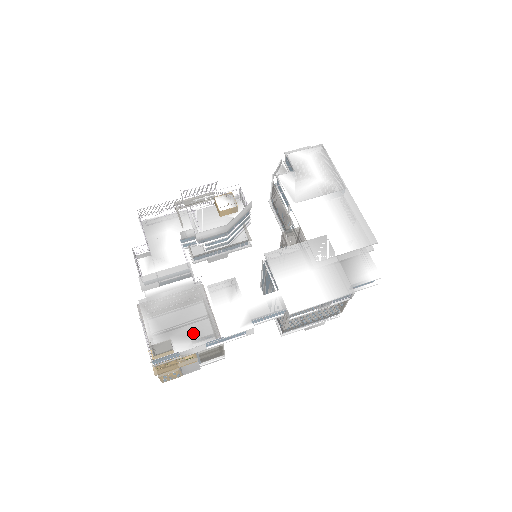
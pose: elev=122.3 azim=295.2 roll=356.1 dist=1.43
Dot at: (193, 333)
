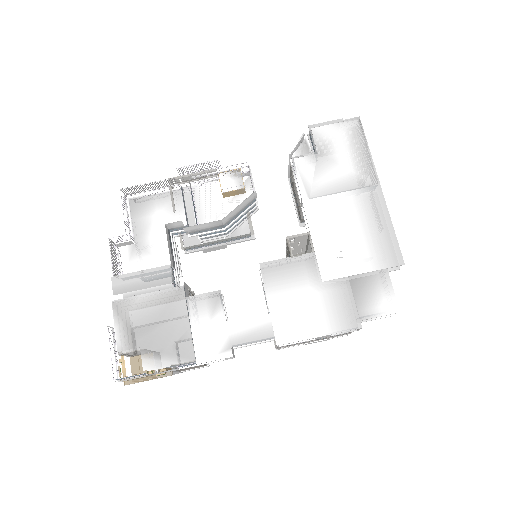
Dot at: (166, 349)
